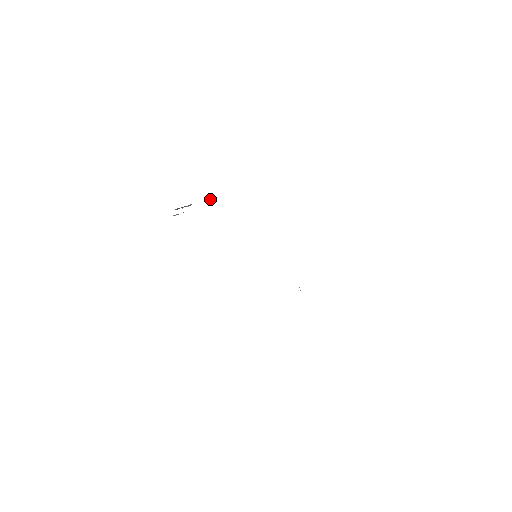
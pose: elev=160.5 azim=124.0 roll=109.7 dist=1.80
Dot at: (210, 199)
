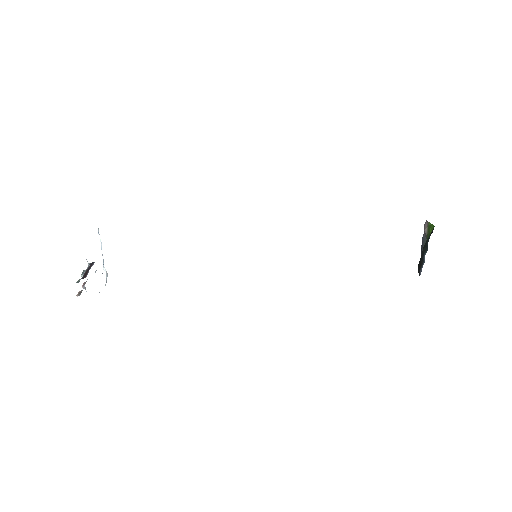
Dot at: occluded
